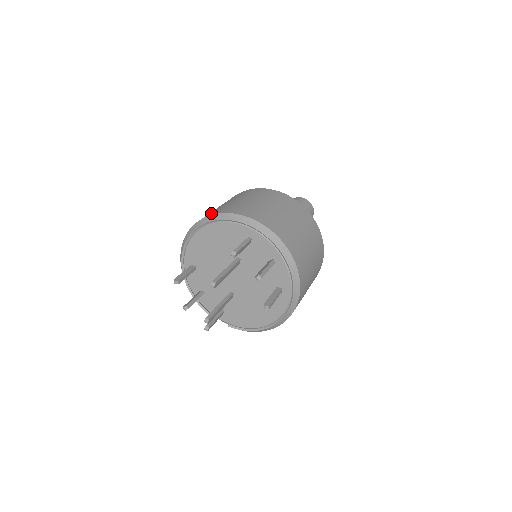
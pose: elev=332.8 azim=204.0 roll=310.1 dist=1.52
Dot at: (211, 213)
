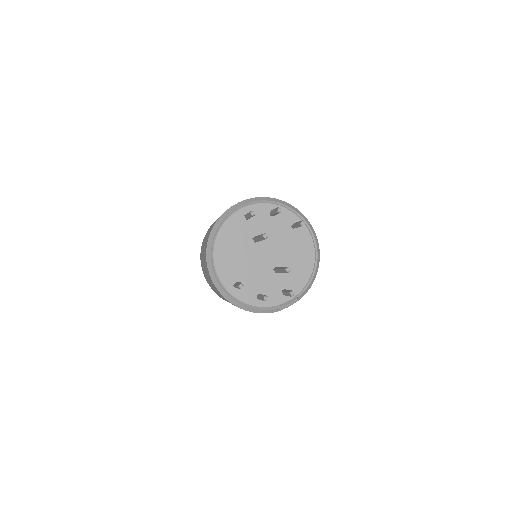
Dot at: (207, 238)
